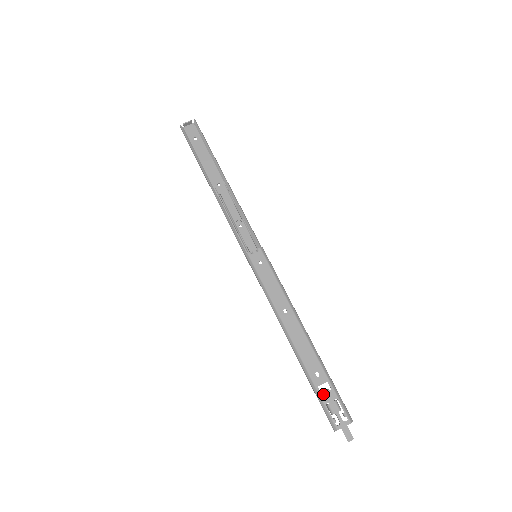
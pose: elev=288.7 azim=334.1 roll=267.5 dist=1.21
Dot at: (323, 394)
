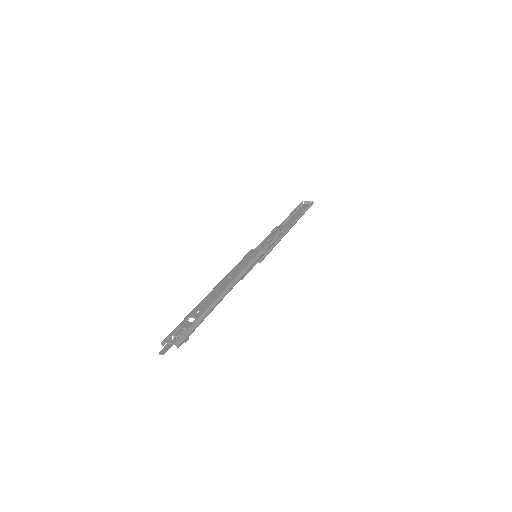
Dot at: (185, 321)
